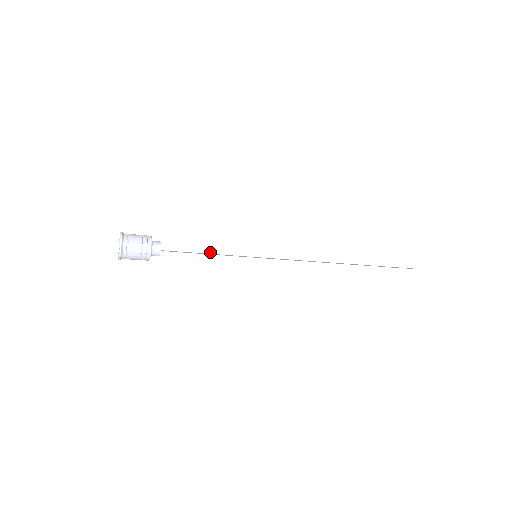
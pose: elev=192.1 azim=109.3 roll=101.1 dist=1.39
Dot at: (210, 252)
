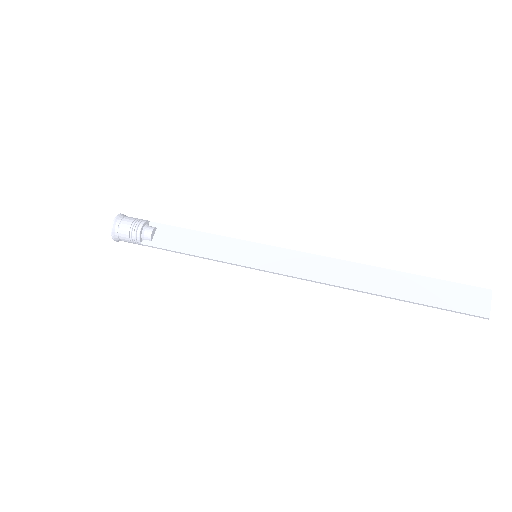
Dot at: (197, 256)
